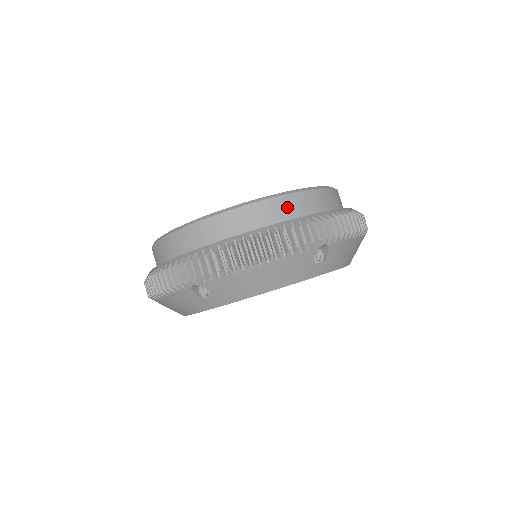
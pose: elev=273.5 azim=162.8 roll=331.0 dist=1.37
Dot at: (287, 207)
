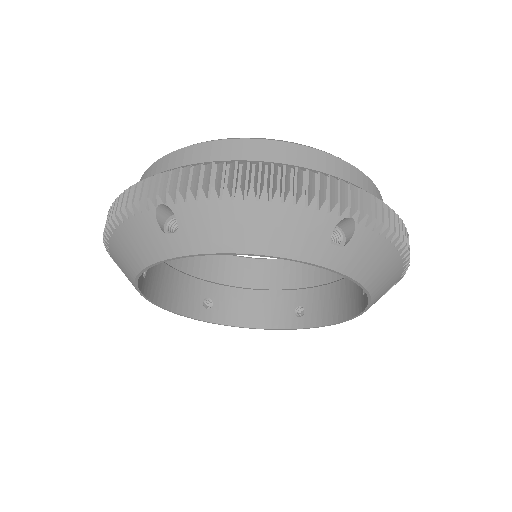
Dot at: (319, 164)
